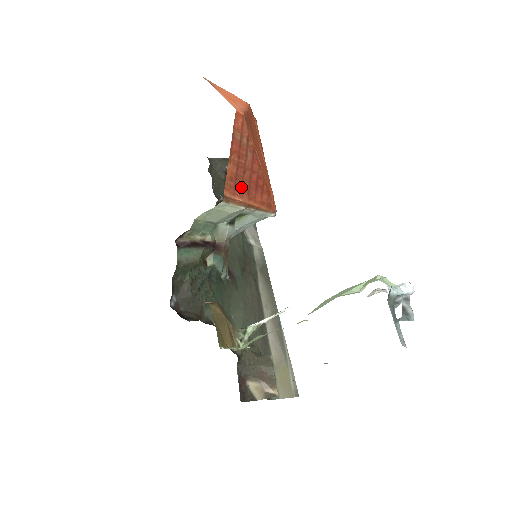
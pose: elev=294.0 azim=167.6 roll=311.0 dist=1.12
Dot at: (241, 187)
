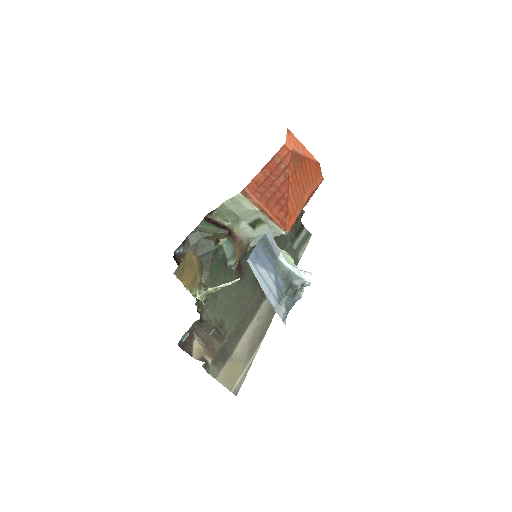
Dot at: (262, 194)
